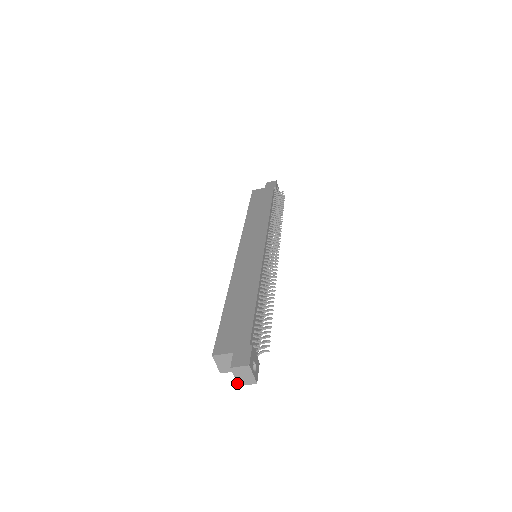
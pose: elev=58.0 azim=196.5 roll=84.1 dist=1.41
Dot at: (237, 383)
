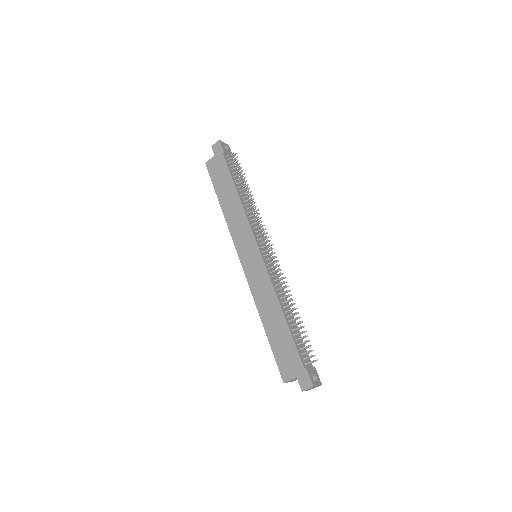
Dot at: occluded
